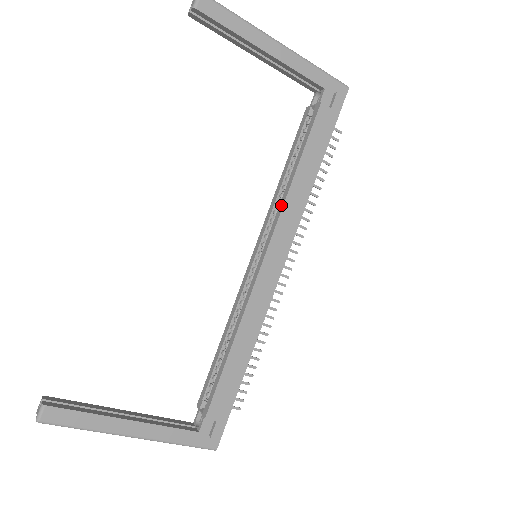
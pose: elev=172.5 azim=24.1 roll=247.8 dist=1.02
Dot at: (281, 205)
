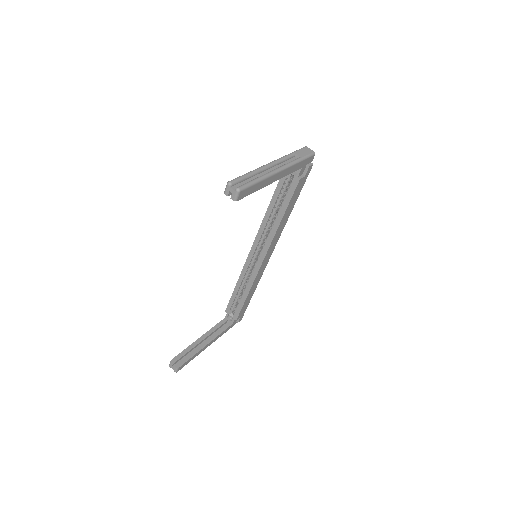
Dot at: (272, 235)
